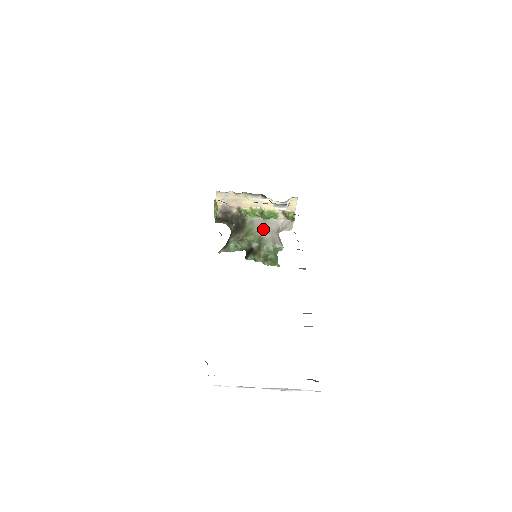
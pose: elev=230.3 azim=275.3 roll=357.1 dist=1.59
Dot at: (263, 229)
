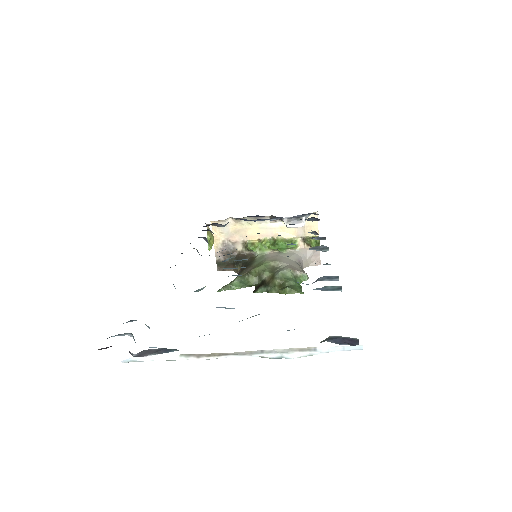
Dot at: (277, 259)
